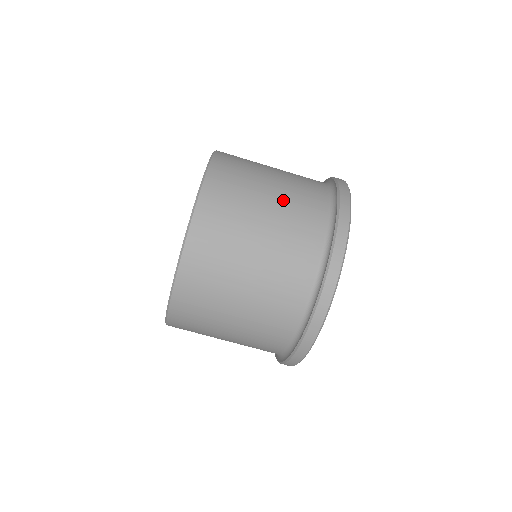
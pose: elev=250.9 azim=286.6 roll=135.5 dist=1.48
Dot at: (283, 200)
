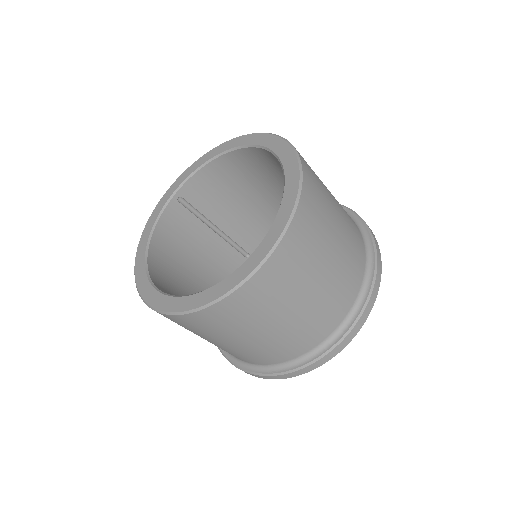
Dot at: (329, 284)
